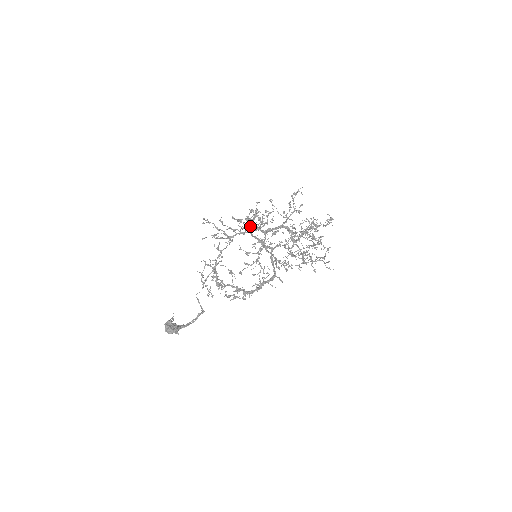
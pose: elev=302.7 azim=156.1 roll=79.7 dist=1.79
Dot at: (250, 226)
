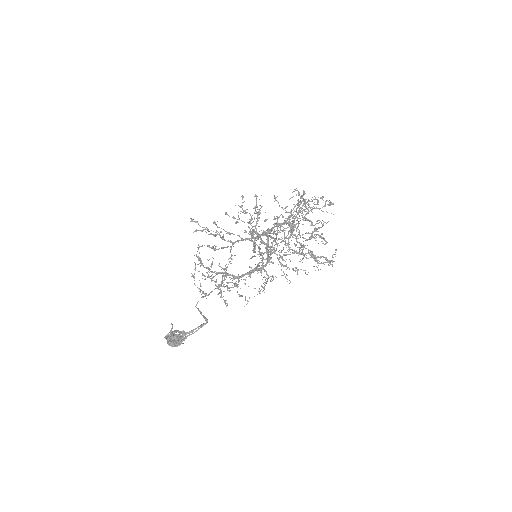
Dot at: occluded
